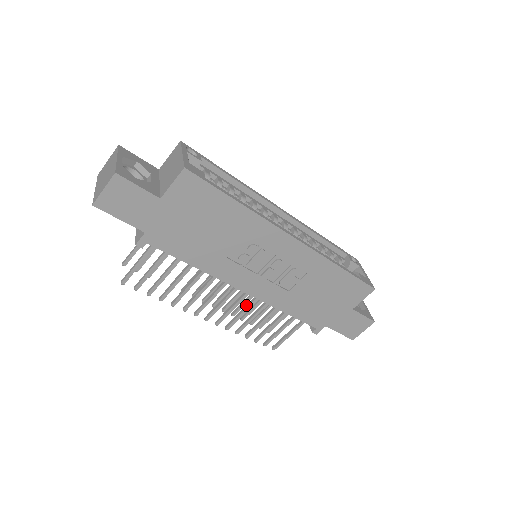
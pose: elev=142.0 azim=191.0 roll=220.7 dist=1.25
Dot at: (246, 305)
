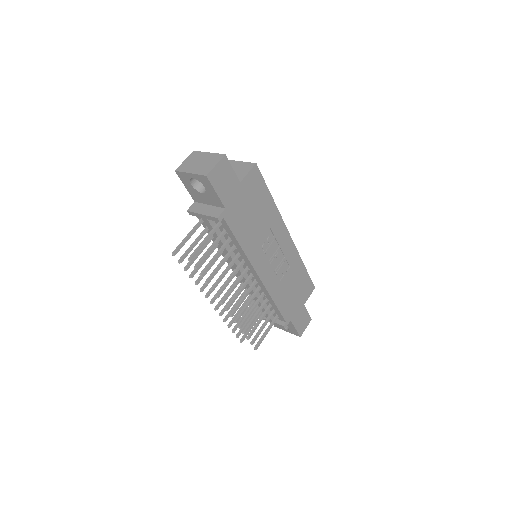
Dot at: occluded
